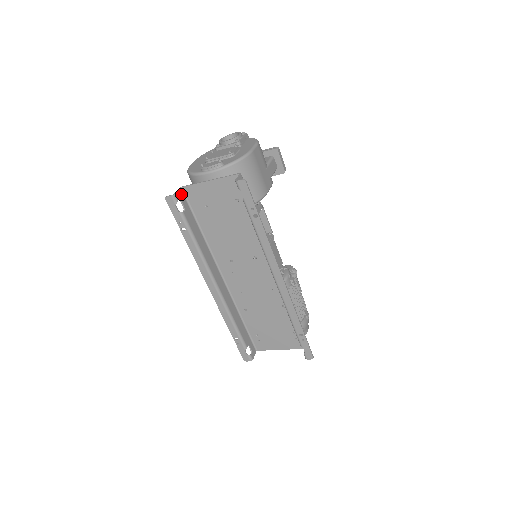
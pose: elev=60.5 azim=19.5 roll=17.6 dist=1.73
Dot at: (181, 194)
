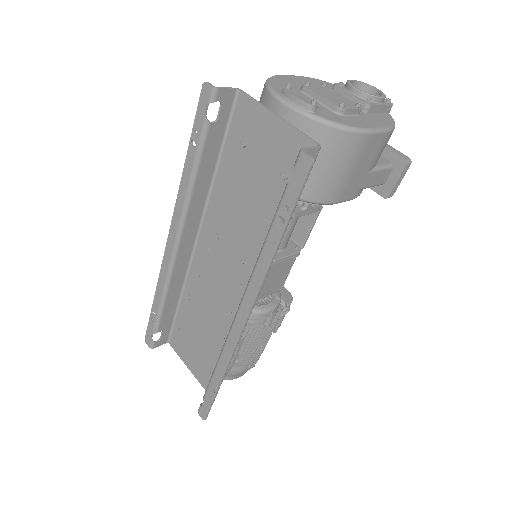
Dot at: (230, 97)
